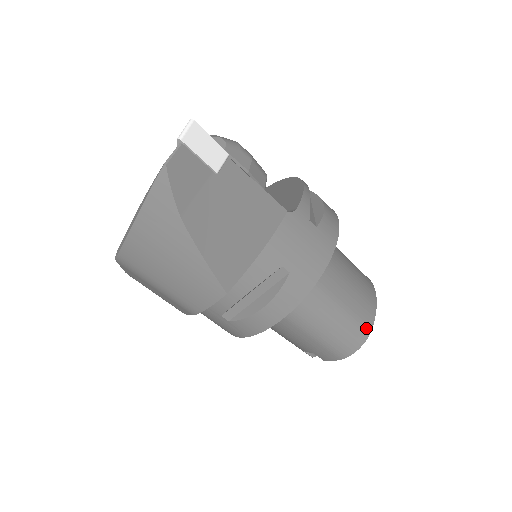
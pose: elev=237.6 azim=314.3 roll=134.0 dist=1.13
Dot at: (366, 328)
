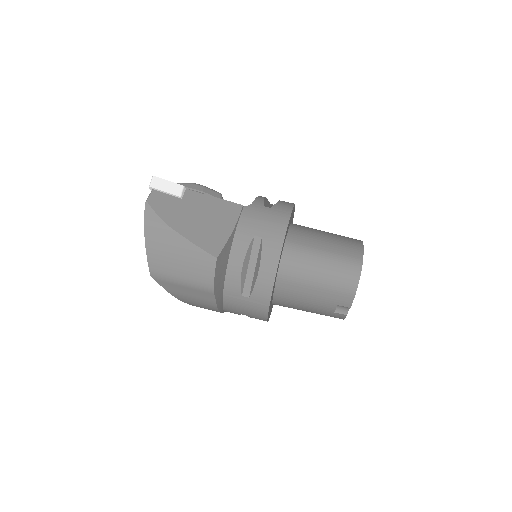
Dot at: (357, 260)
